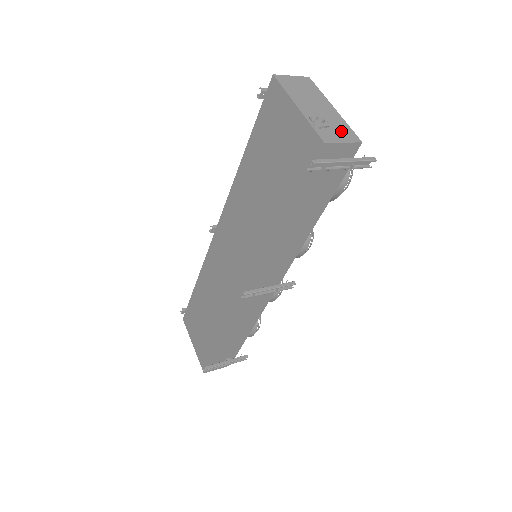
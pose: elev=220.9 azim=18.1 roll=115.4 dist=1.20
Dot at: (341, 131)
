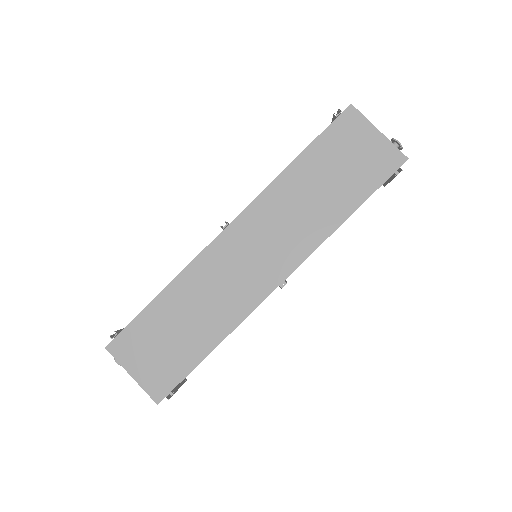
Dot at: occluded
